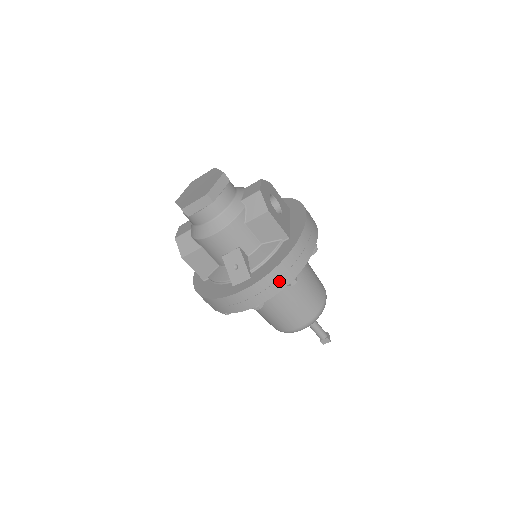
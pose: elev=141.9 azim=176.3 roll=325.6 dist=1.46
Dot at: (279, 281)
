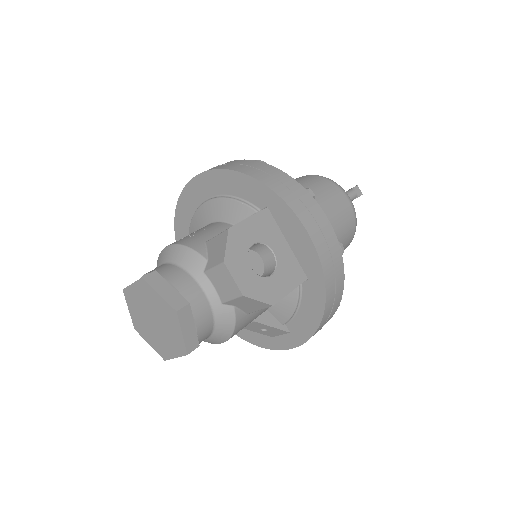
Dot at: (325, 323)
